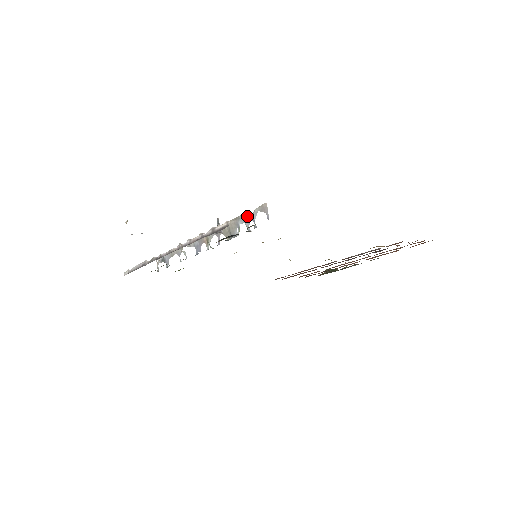
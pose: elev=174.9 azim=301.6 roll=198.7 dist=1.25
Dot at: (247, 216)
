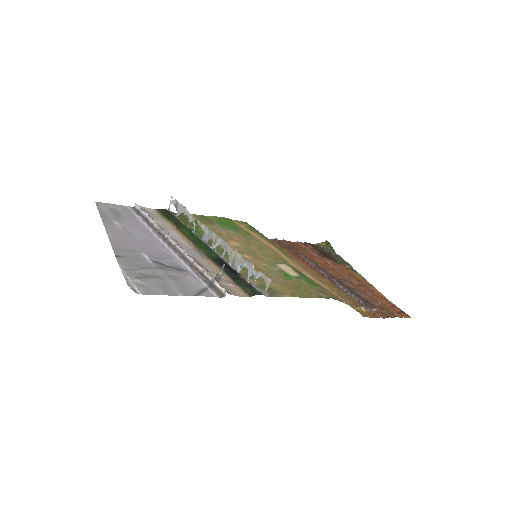
Dot at: (252, 268)
